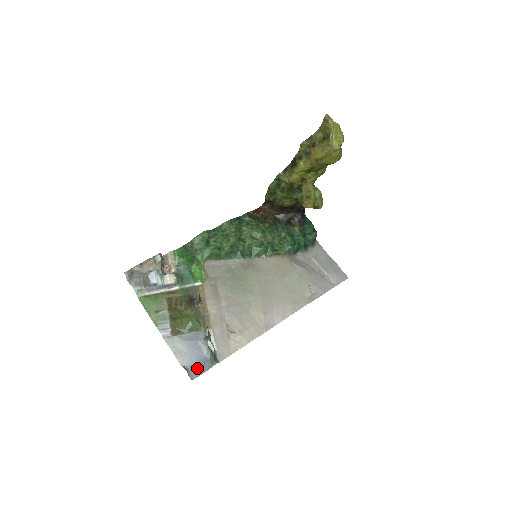
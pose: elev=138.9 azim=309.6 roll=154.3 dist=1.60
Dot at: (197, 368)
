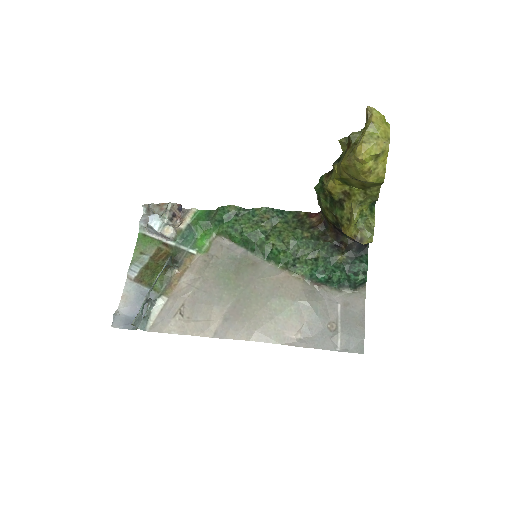
Dot at: (126, 321)
